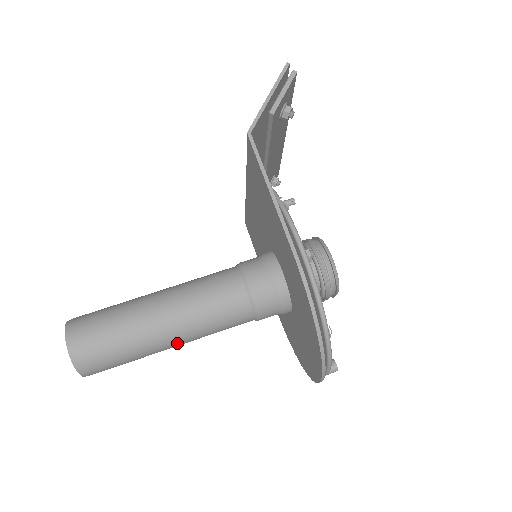
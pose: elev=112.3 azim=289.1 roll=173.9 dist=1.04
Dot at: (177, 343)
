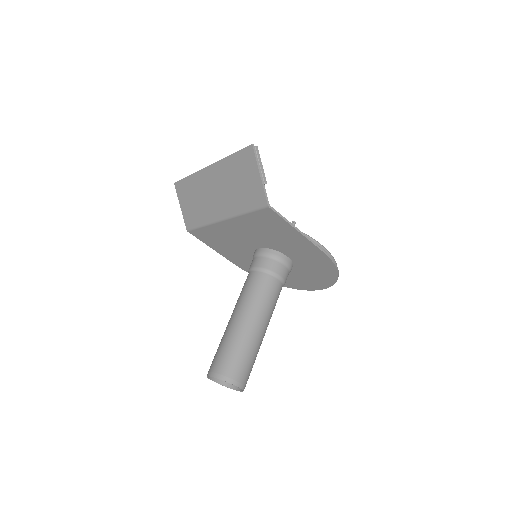
Dot at: occluded
